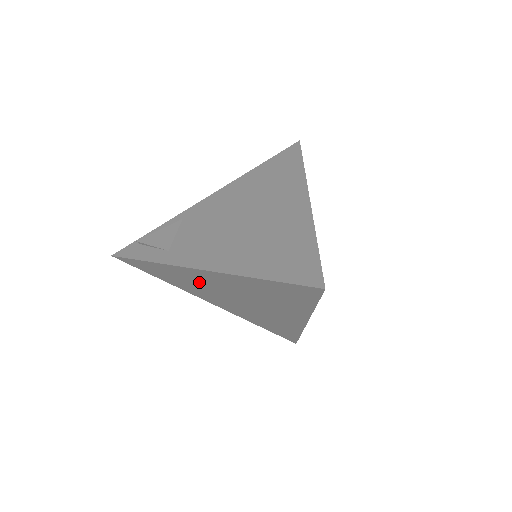
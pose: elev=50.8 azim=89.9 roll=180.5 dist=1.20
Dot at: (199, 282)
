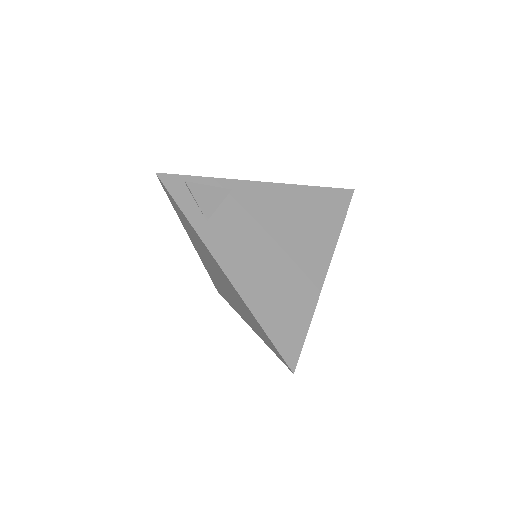
Dot at: (207, 255)
